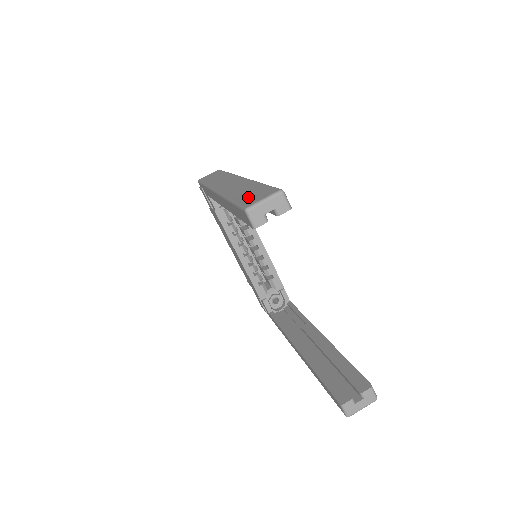
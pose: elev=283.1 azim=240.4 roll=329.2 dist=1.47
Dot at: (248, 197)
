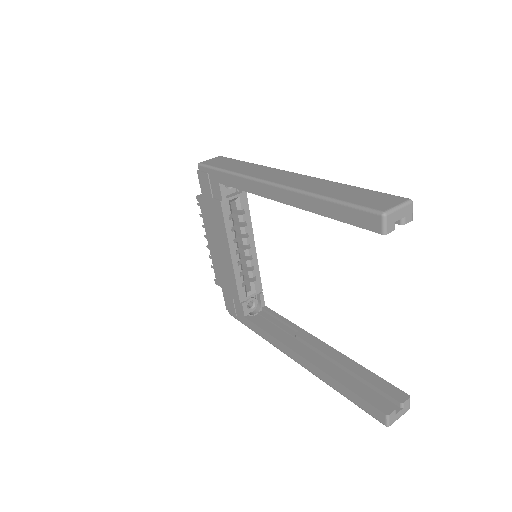
Dot at: (363, 199)
